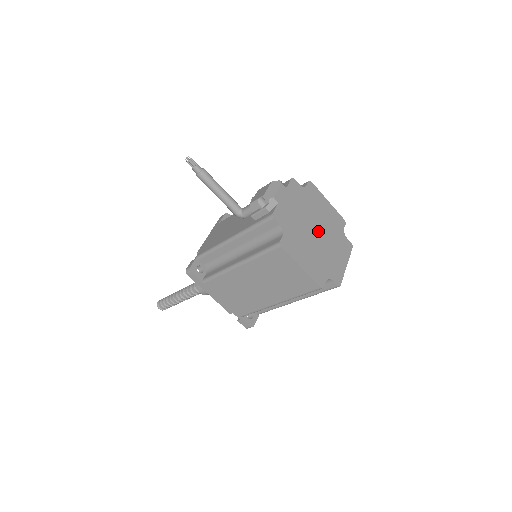
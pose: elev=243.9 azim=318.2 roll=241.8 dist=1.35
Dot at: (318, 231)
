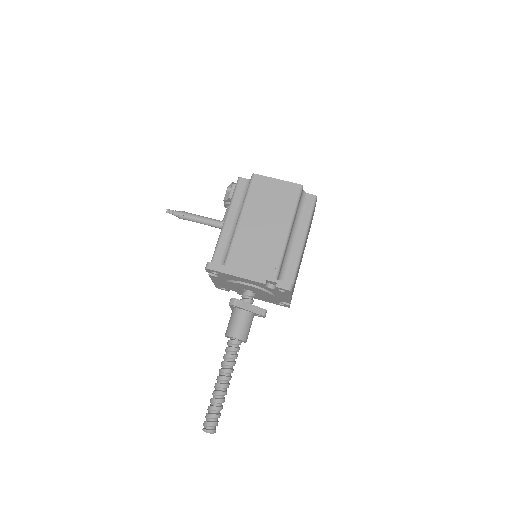
Dot at: occluded
